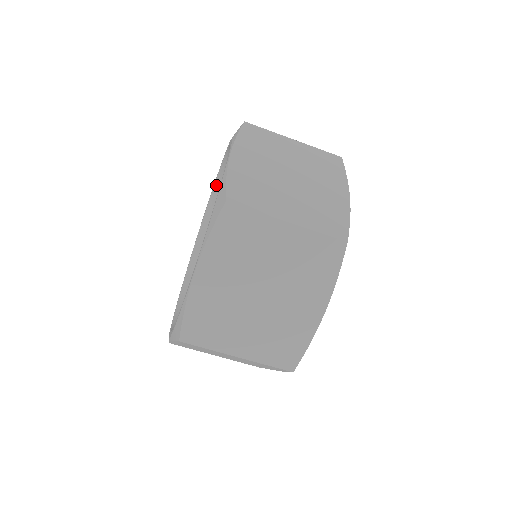
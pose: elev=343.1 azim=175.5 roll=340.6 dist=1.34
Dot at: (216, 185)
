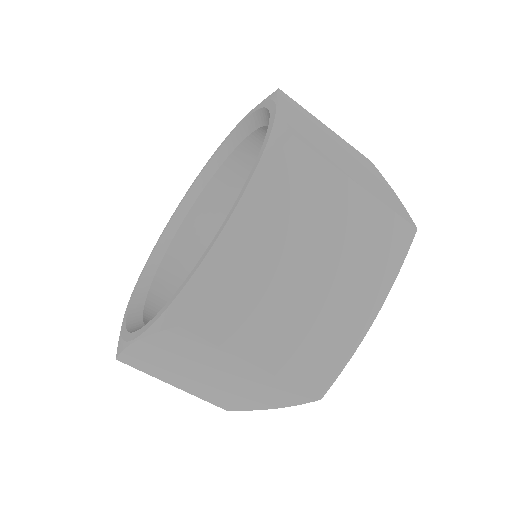
Dot at: (256, 115)
